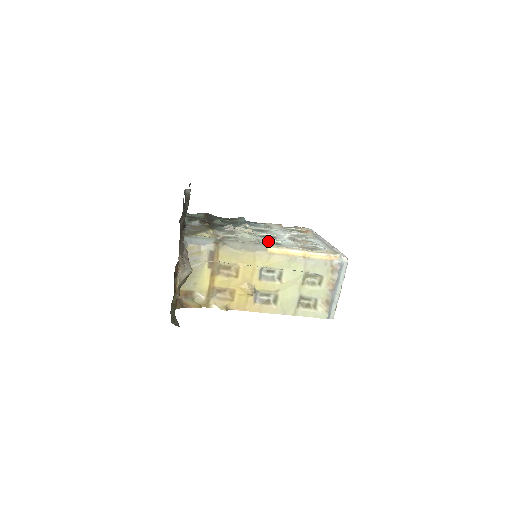
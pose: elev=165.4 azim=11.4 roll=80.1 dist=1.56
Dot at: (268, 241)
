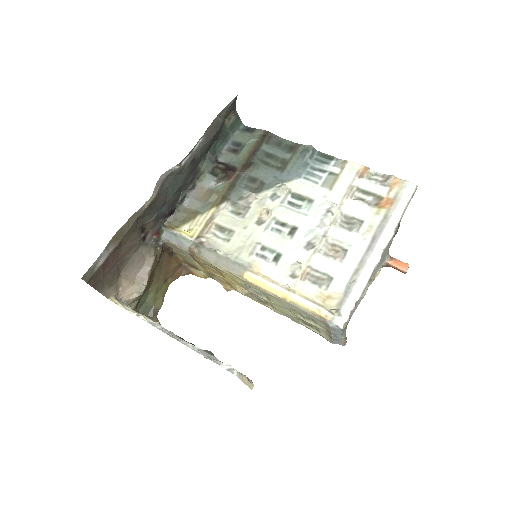
Dot at: (268, 247)
